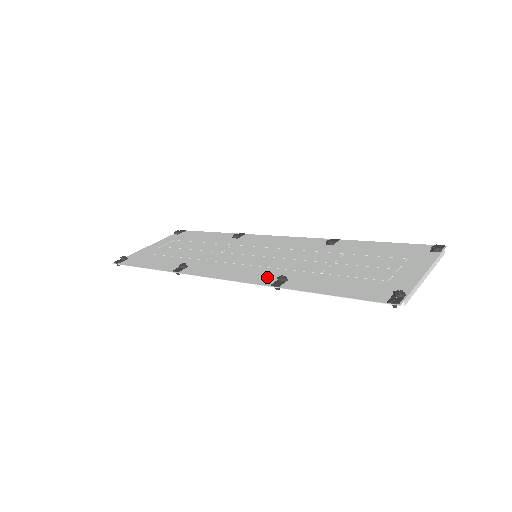
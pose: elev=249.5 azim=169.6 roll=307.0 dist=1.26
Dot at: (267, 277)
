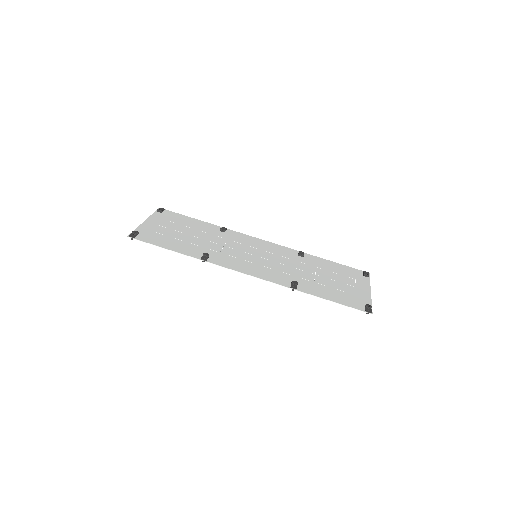
Dot at: (282, 279)
